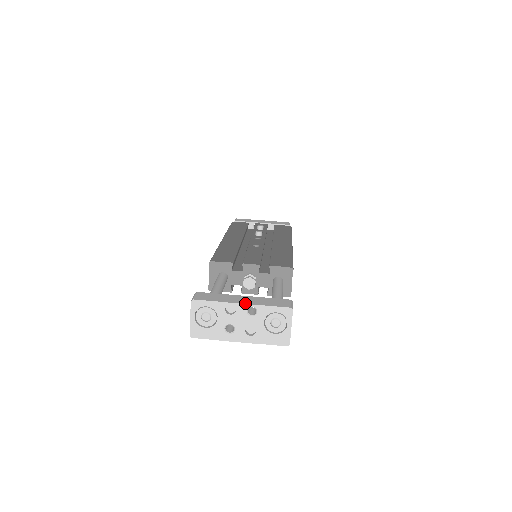
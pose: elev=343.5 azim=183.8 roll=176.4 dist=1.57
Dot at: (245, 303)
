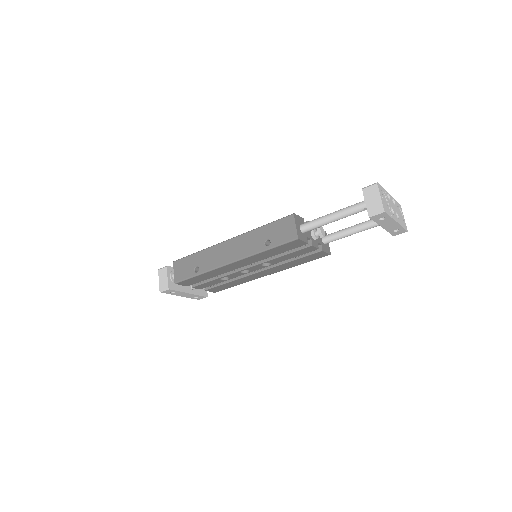
Dot at: (390, 195)
